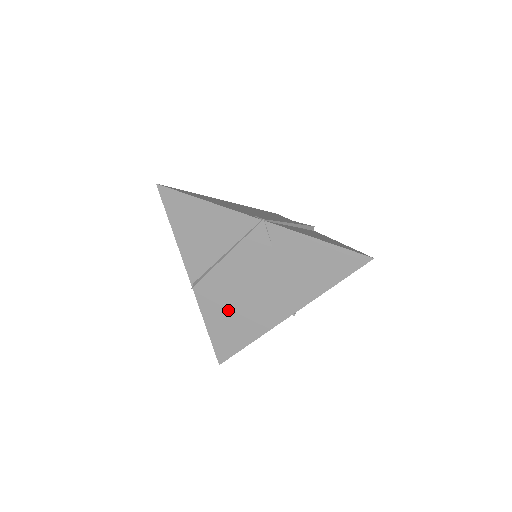
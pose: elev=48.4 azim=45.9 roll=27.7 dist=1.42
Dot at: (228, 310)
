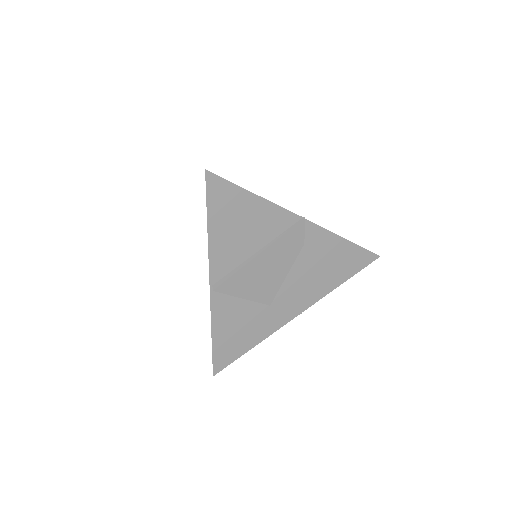
Dot at: (242, 313)
